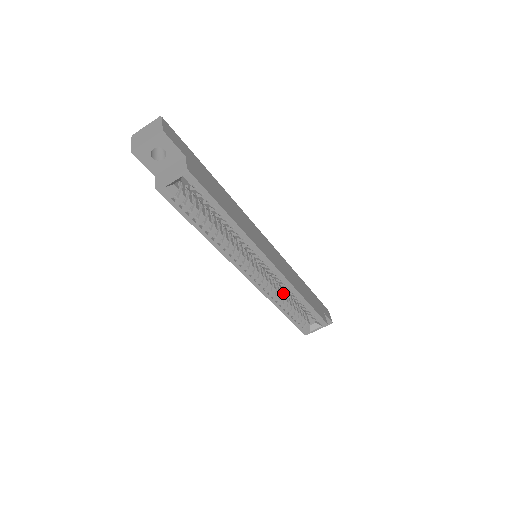
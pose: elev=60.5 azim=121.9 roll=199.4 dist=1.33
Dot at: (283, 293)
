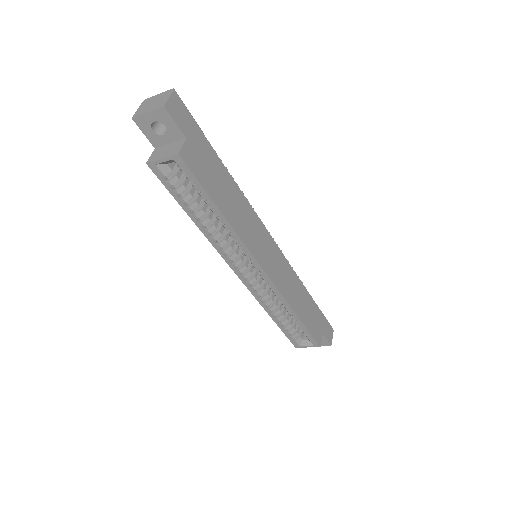
Dot at: occluded
